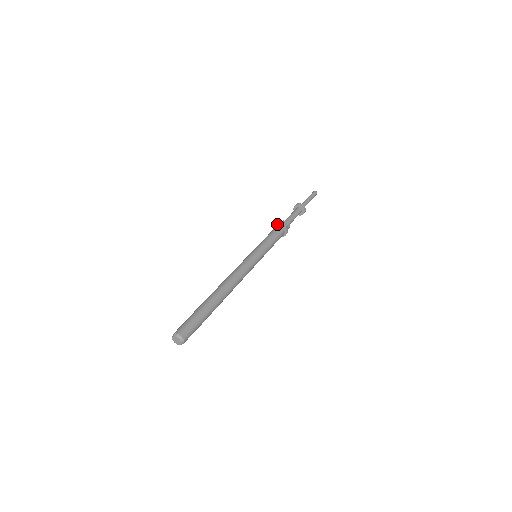
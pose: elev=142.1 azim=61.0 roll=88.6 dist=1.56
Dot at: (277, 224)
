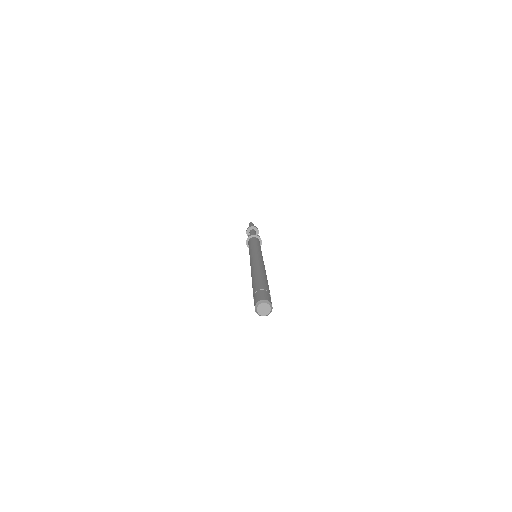
Dot at: (251, 236)
